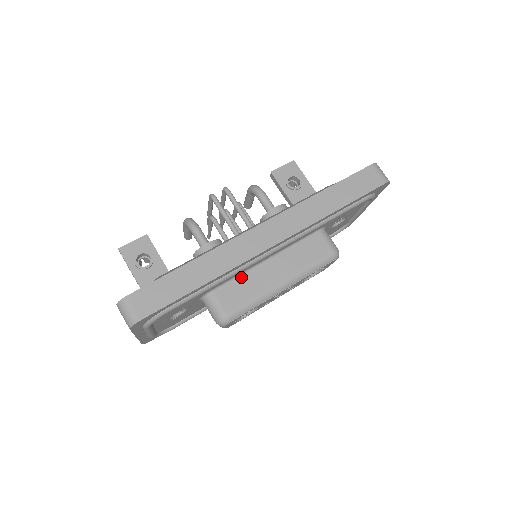
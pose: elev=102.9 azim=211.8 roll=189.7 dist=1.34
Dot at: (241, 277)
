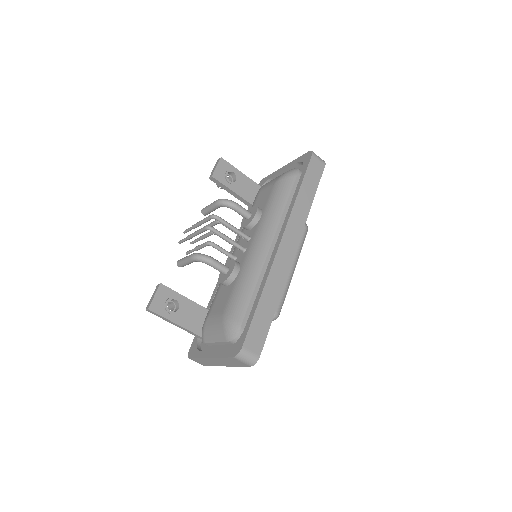
Dot at: occluded
